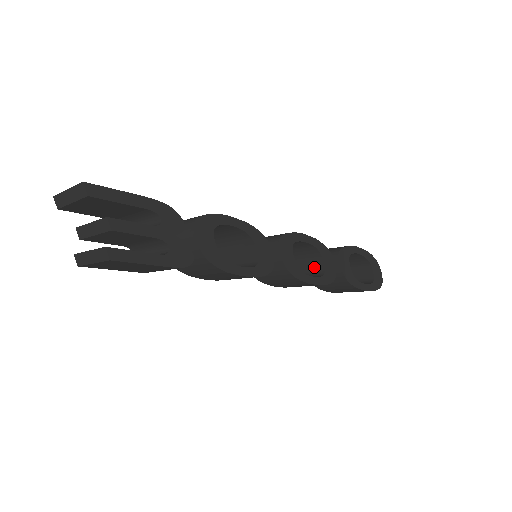
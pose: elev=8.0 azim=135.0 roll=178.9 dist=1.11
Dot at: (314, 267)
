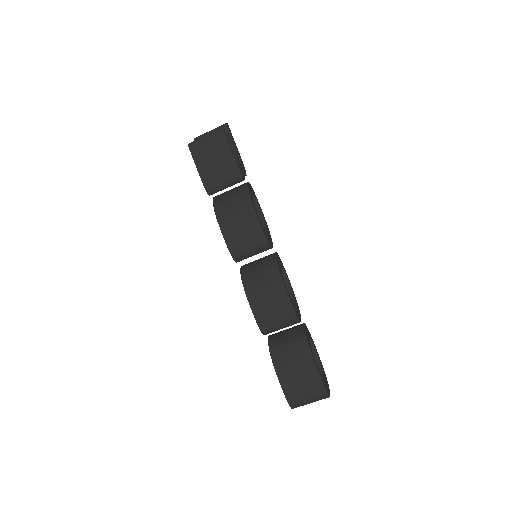
Dot at: occluded
